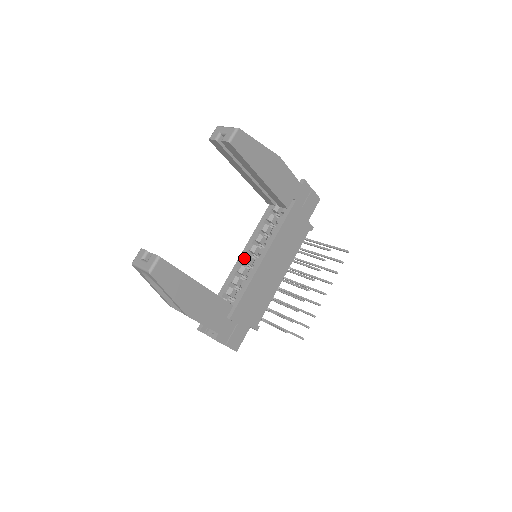
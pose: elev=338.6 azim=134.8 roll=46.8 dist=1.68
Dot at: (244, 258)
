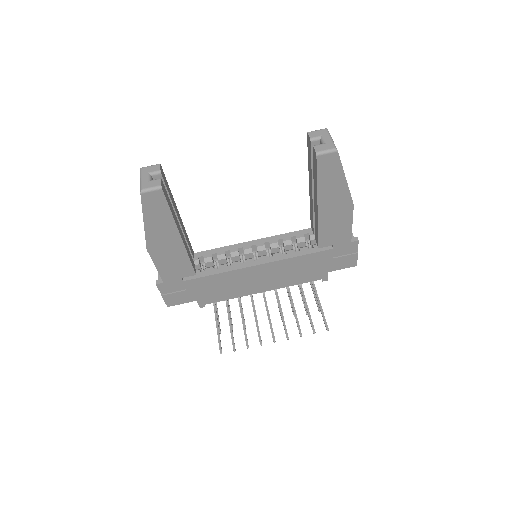
Dot at: (246, 247)
